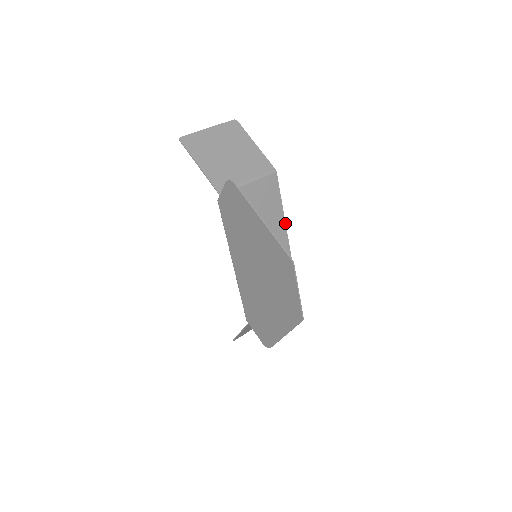
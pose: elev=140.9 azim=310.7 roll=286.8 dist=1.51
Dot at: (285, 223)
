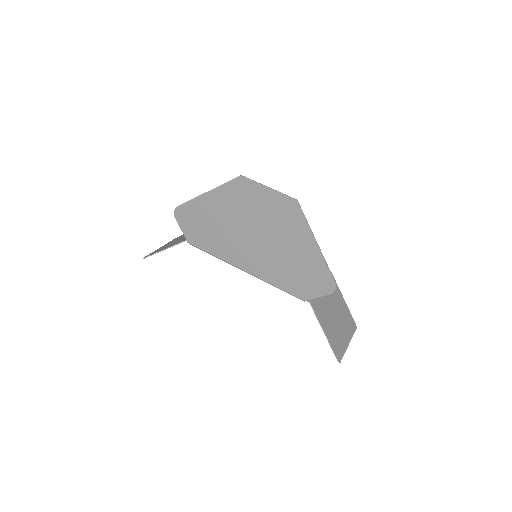
Dot at: occluded
